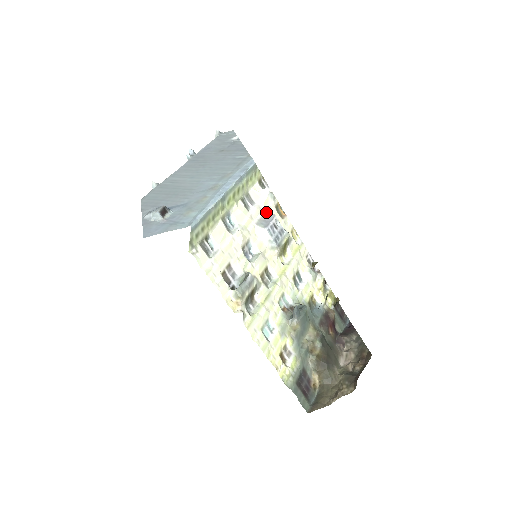
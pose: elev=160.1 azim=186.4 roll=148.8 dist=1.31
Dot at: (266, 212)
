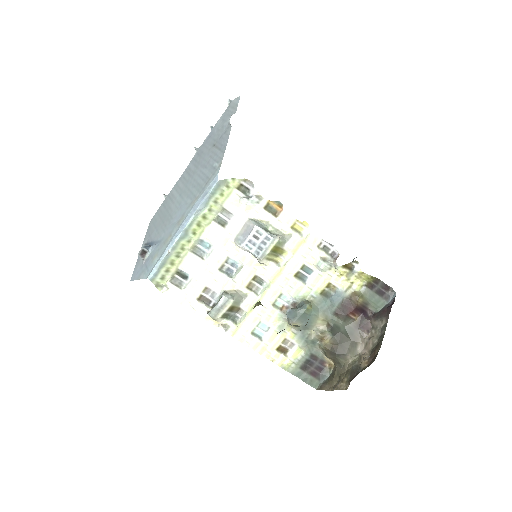
Dot at: (246, 223)
